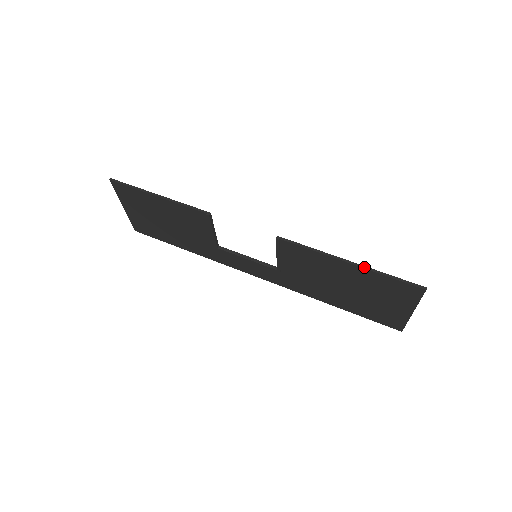
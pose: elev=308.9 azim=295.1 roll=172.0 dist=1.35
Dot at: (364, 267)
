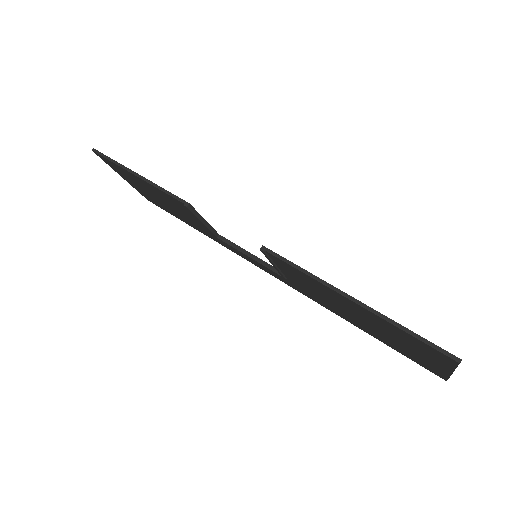
Dot at: (371, 310)
